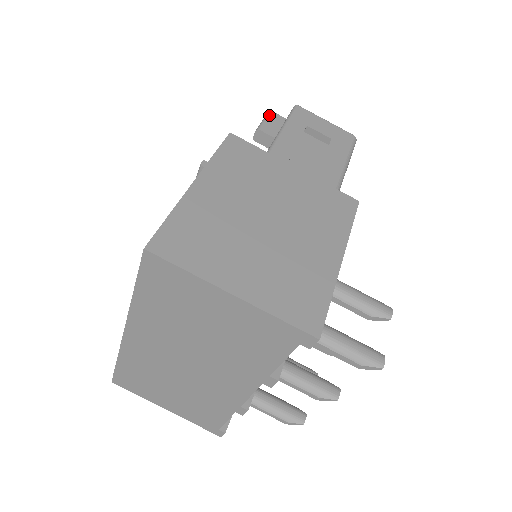
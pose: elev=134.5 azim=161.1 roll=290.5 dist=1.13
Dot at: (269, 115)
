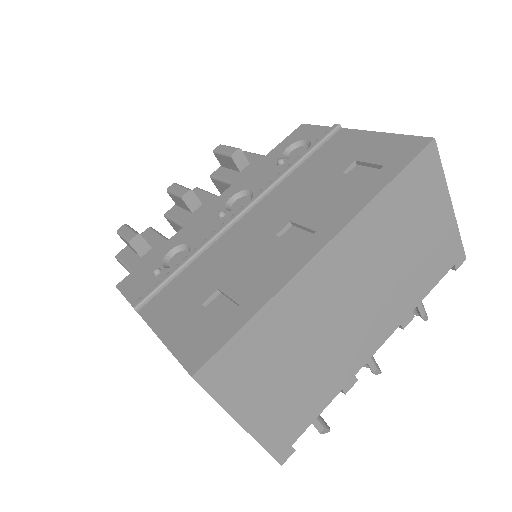
Dot at: occluded
